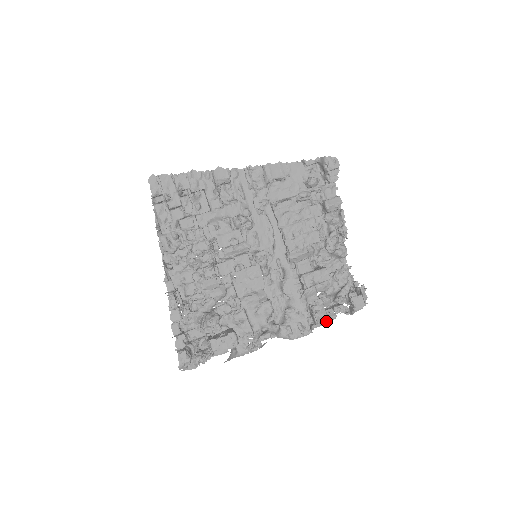
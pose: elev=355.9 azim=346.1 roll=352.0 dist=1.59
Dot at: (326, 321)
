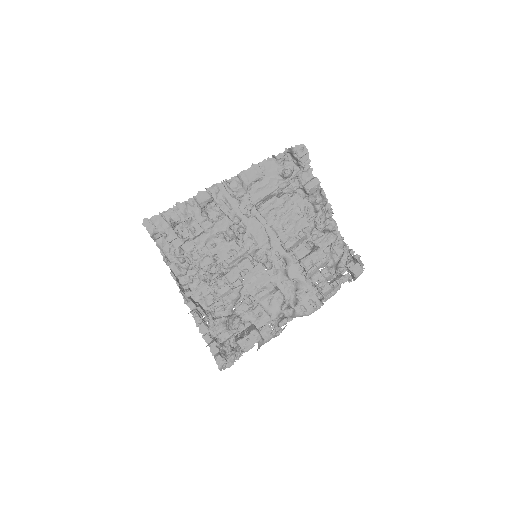
Dot at: (333, 293)
